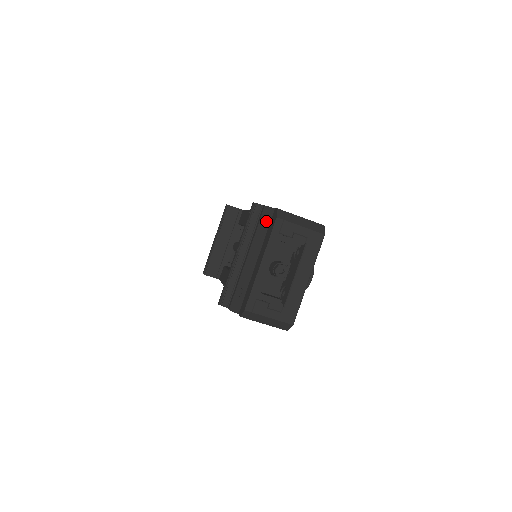
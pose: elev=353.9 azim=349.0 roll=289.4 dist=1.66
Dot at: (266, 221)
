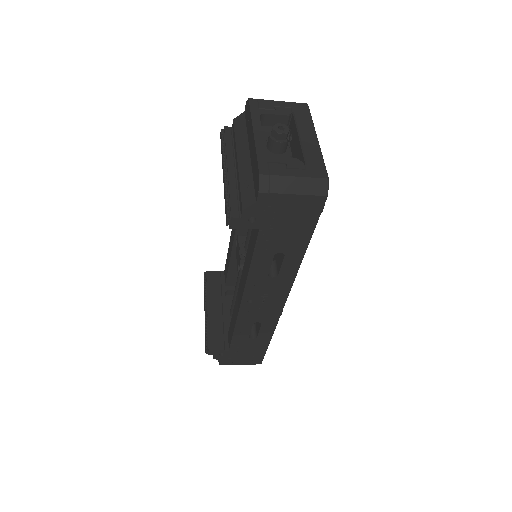
Dot at: (241, 124)
